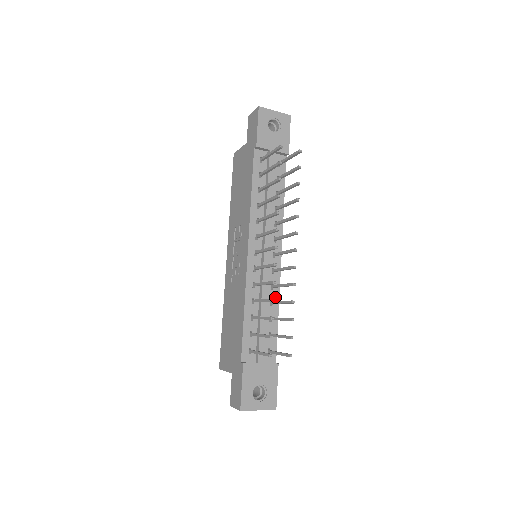
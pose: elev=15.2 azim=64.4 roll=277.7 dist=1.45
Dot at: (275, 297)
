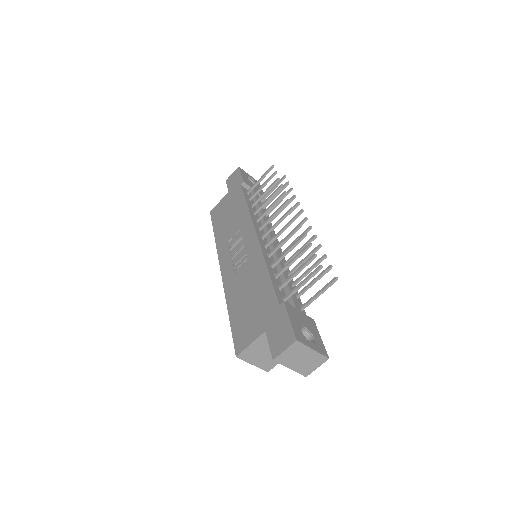
Dot at: occluded
